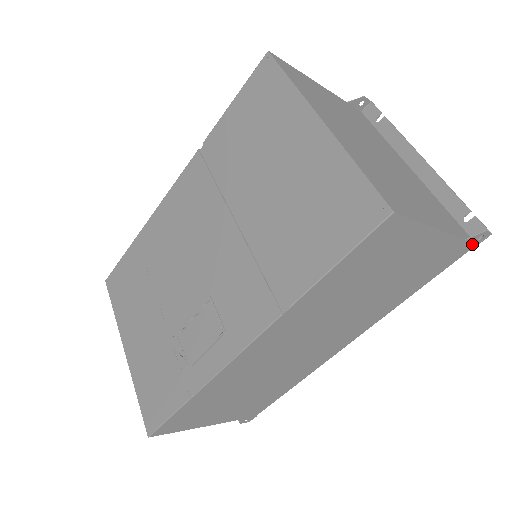
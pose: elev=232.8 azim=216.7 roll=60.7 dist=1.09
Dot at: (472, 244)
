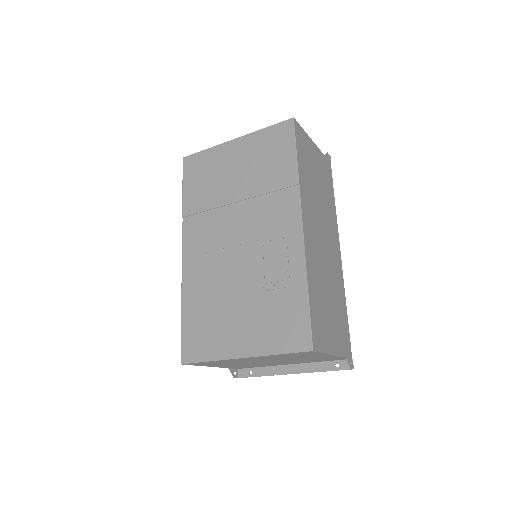
Dot at: (329, 162)
